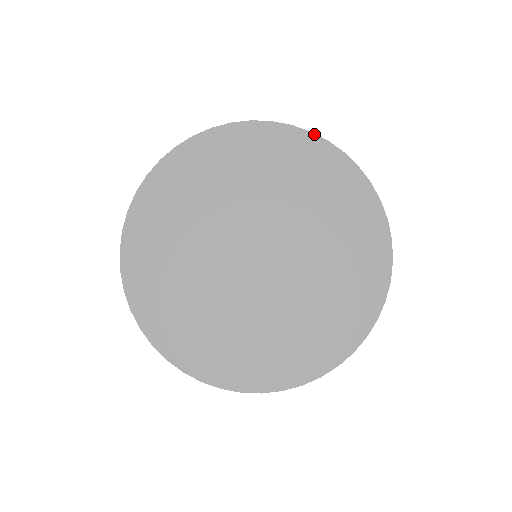
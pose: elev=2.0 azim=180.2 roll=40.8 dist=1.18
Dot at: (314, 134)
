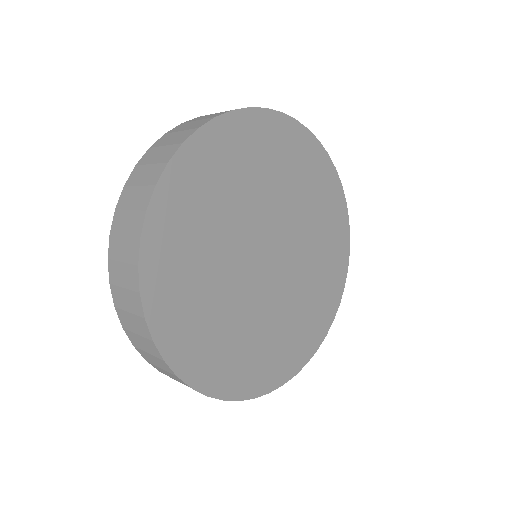
Dot at: (254, 108)
